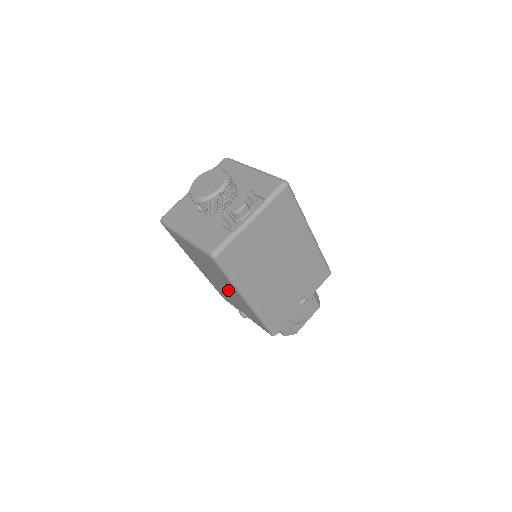
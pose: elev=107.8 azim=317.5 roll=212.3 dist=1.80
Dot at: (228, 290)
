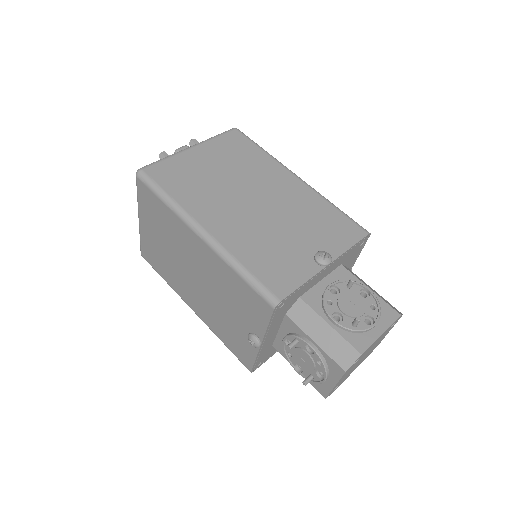
Dot at: (201, 271)
